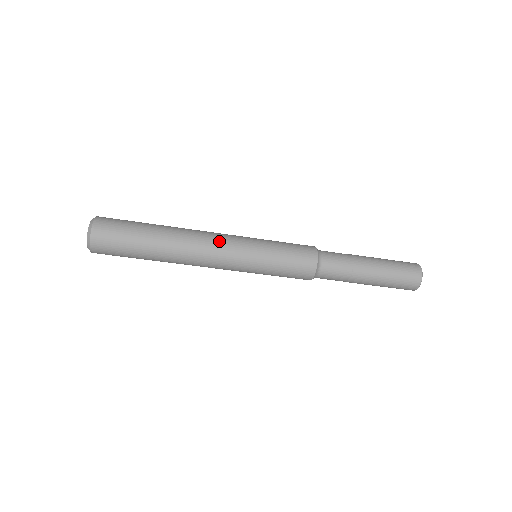
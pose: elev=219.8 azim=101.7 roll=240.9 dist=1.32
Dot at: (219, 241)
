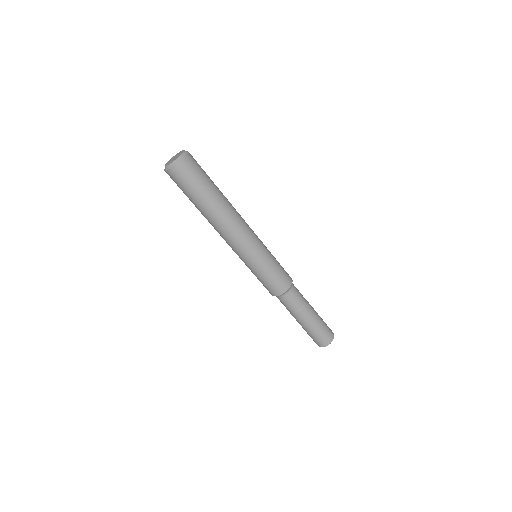
Dot at: (248, 229)
